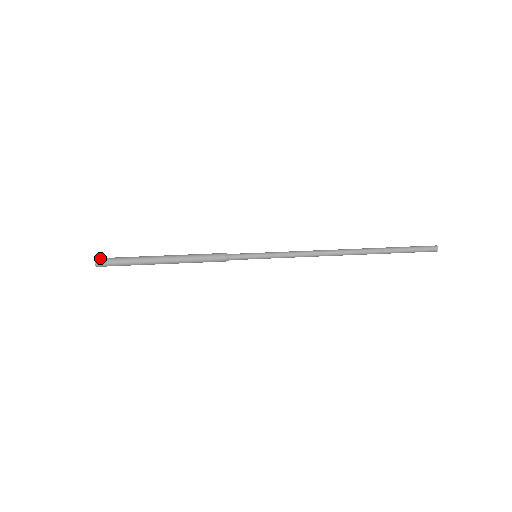
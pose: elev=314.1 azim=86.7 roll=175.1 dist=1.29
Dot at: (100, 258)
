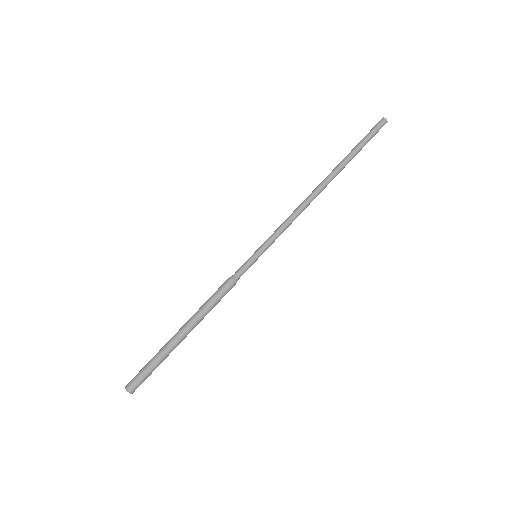
Dot at: (131, 387)
